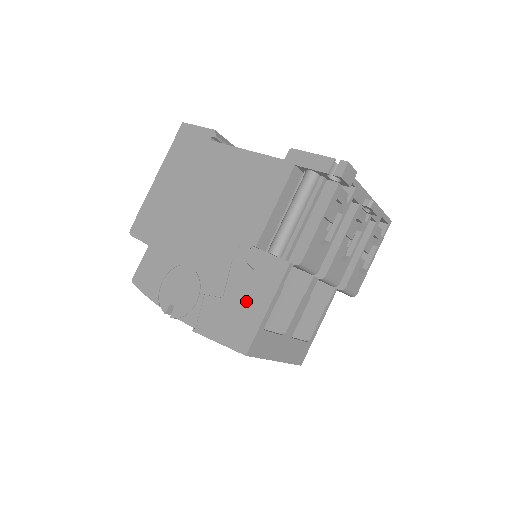
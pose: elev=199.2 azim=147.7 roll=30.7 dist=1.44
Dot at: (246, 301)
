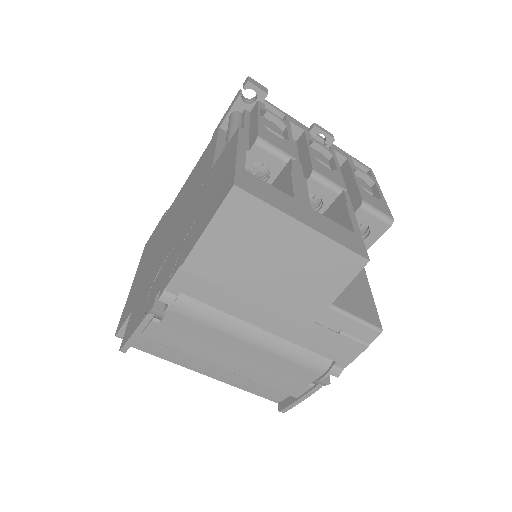
Dot at: (217, 182)
